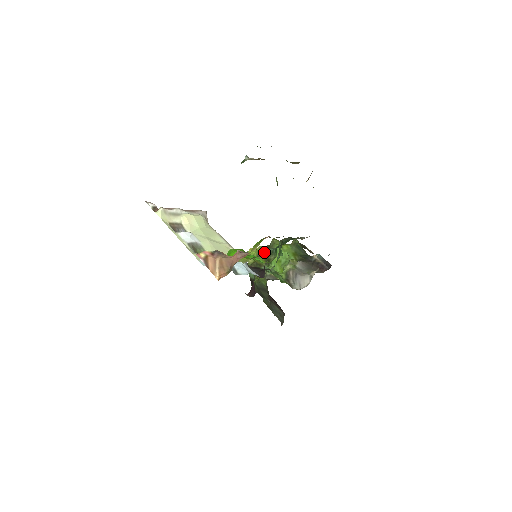
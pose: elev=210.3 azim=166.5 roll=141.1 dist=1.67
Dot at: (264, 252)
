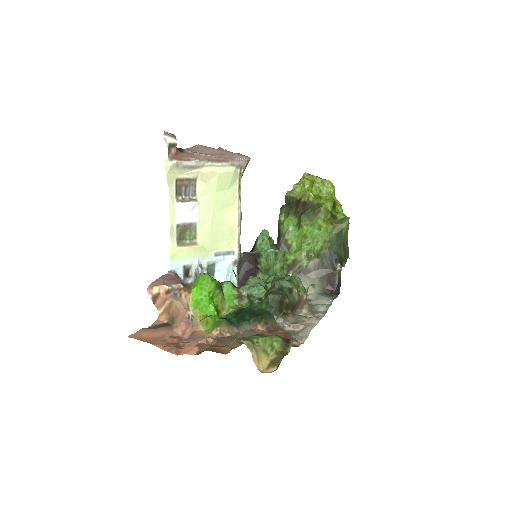
Dot at: (307, 206)
